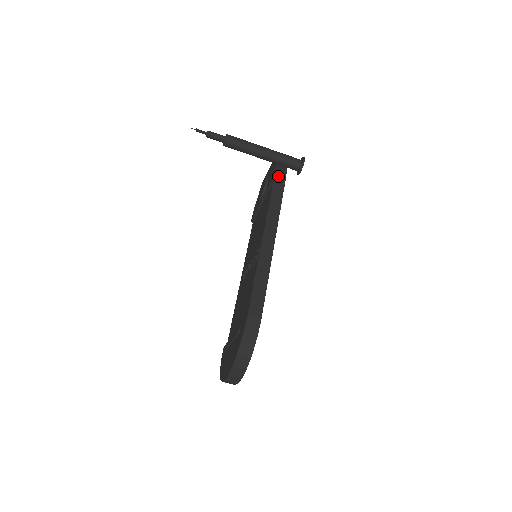
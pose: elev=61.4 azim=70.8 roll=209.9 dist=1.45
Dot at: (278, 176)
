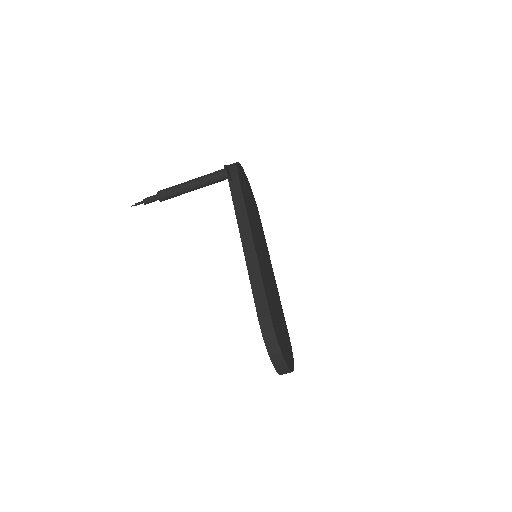
Dot at: (232, 181)
